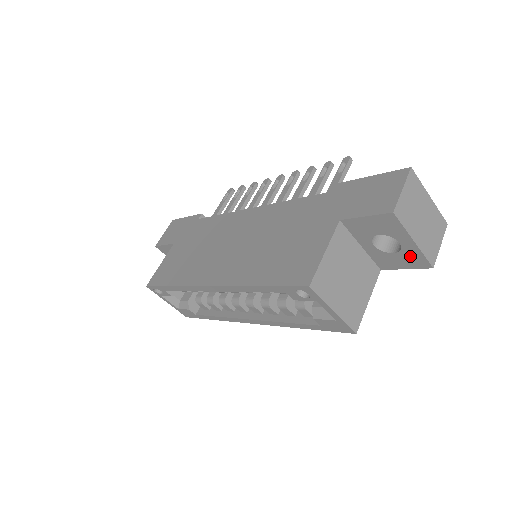
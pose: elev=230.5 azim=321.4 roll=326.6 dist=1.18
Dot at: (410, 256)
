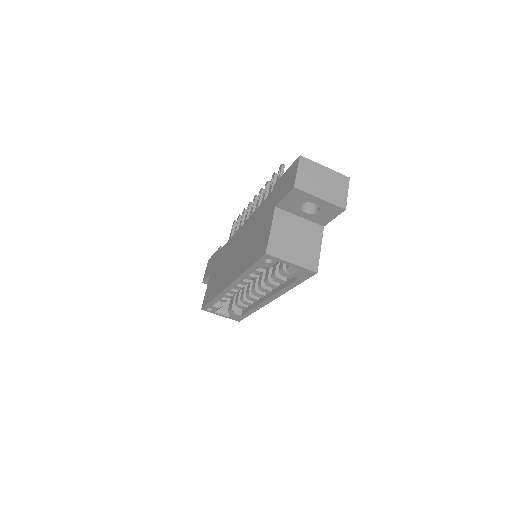
Dot at: (328, 209)
